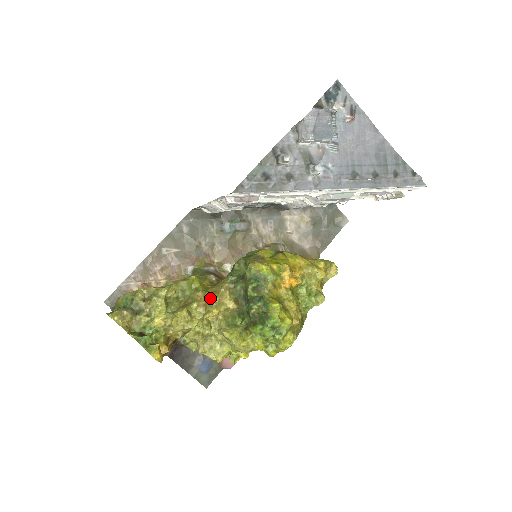
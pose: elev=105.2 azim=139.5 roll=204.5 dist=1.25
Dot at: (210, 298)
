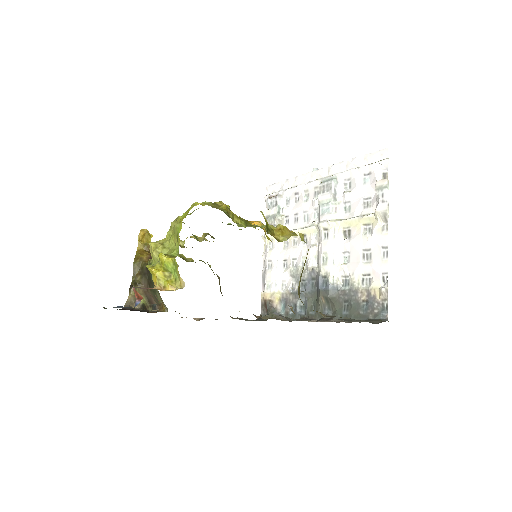
Dot at: occluded
